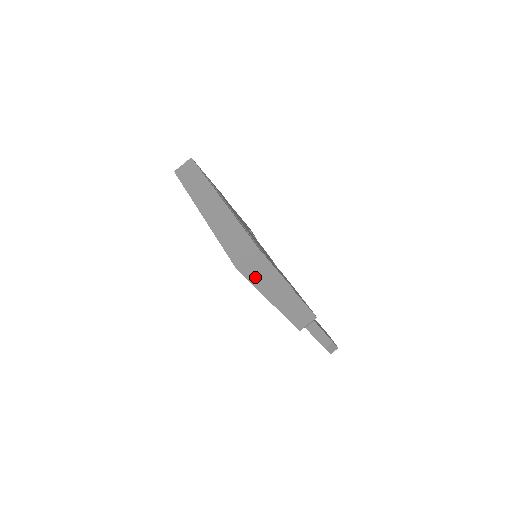
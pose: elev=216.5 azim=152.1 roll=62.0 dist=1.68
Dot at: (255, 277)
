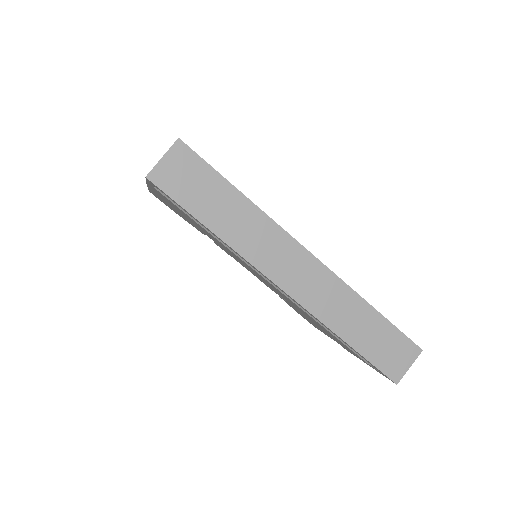
Dot at: occluded
